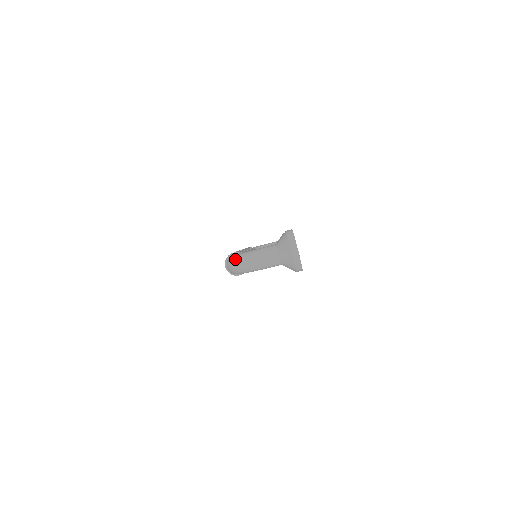
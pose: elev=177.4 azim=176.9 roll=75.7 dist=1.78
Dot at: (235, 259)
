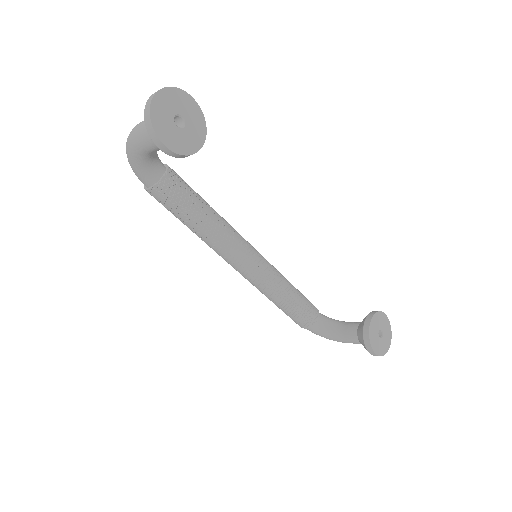
Dot at: occluded
